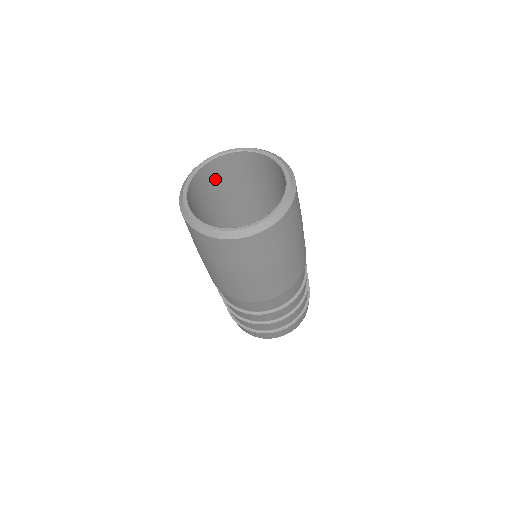
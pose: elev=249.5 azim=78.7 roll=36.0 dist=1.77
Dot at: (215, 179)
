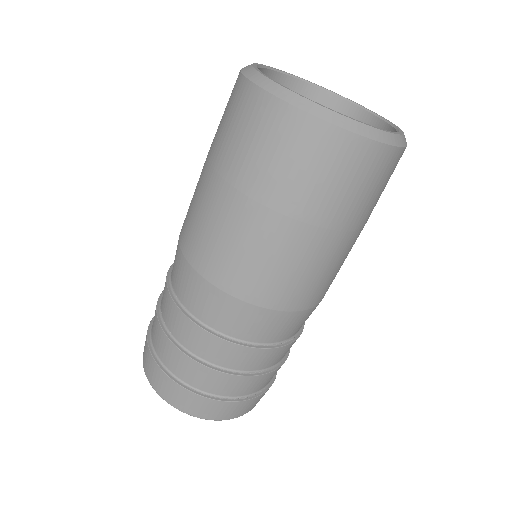
Dot at: occluded
